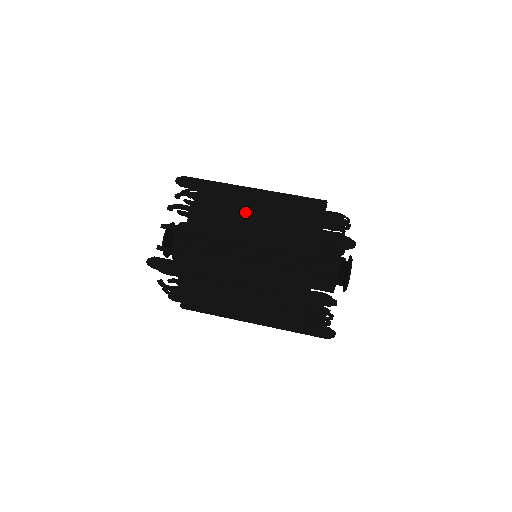
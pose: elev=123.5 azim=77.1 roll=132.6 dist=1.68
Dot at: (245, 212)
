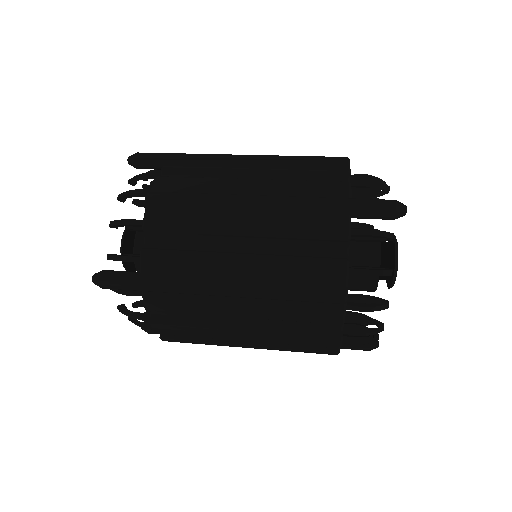
Dot at: occluded
